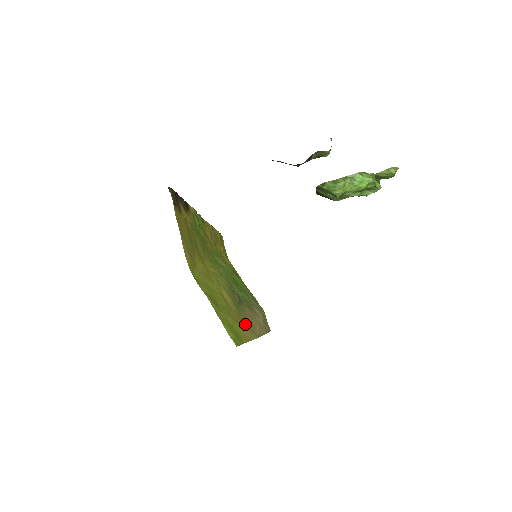
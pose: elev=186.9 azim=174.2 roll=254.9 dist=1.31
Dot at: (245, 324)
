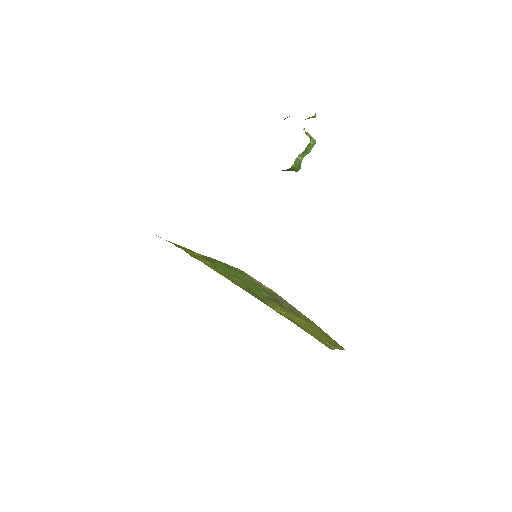
Dot at: (310, 322)
